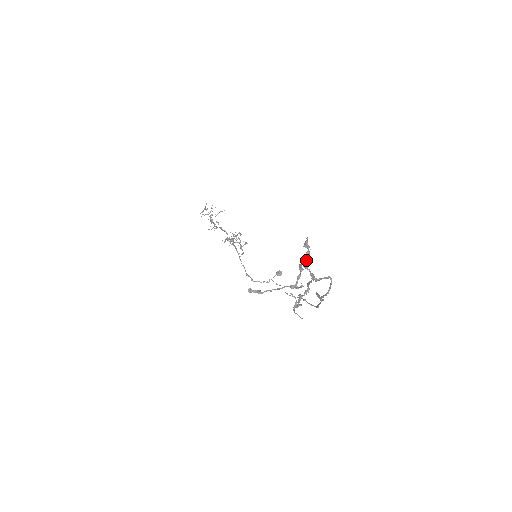
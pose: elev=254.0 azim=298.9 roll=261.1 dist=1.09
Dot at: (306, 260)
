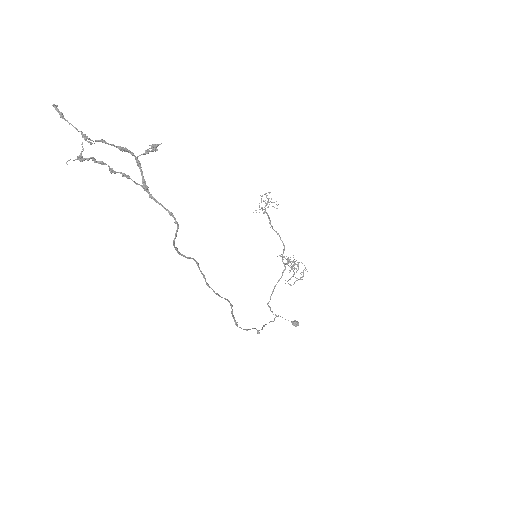
Dot at: (140, 155)
